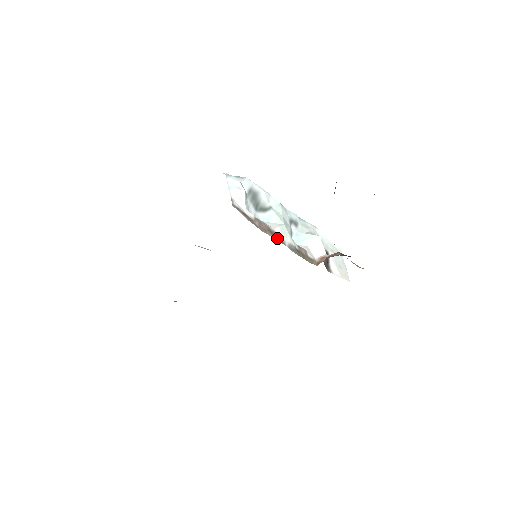
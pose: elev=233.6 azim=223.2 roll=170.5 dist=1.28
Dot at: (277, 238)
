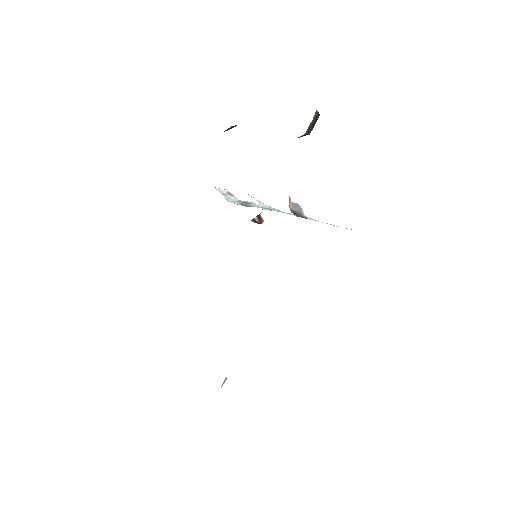
Dot at: occluded
